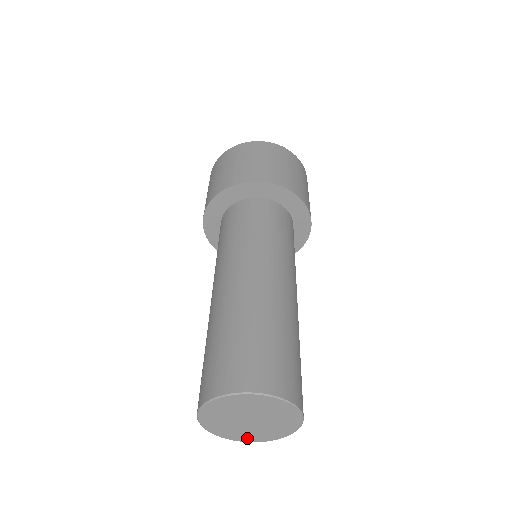
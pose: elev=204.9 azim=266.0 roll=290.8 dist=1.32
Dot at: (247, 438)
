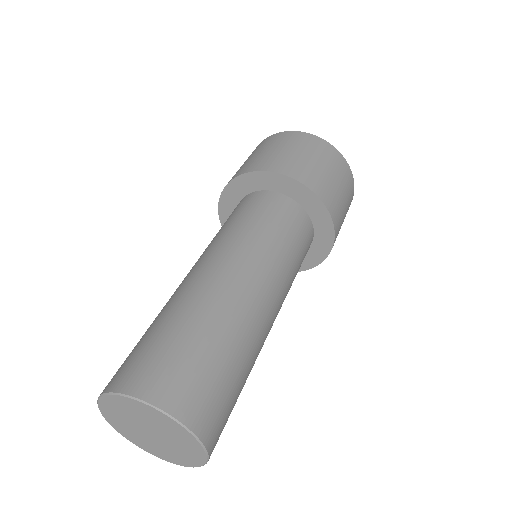
Dot at: (174, 459)
